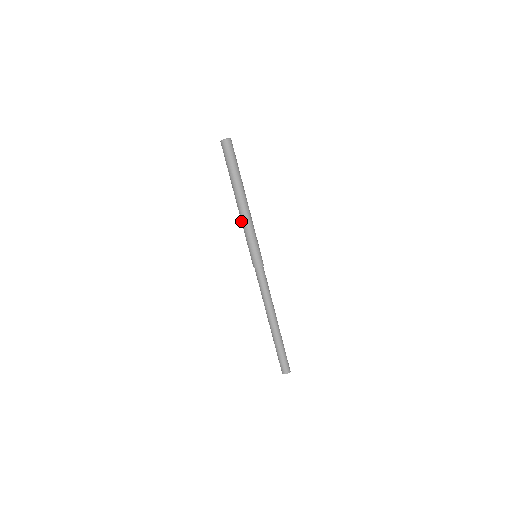
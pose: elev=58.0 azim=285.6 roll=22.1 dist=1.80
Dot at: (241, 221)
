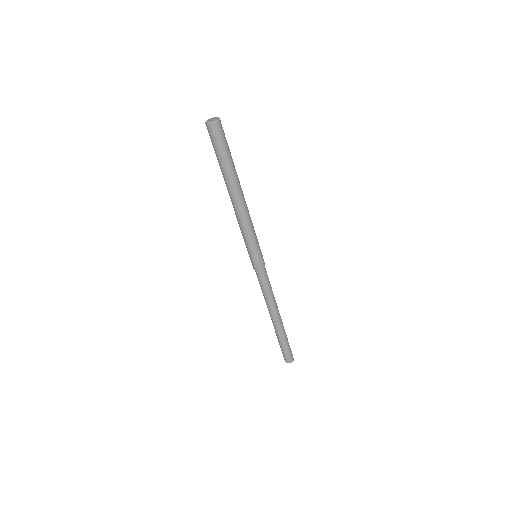
Dot at: occluded
